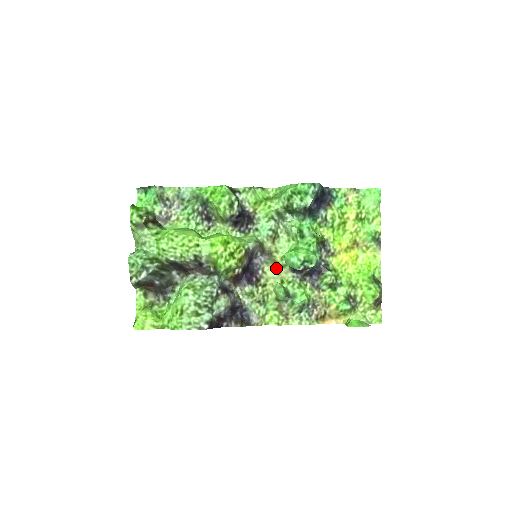
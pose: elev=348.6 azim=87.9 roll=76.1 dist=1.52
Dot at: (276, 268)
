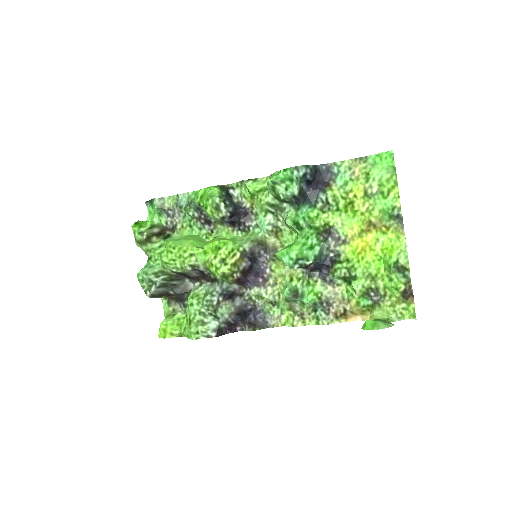
Dot at: (283, 265)
